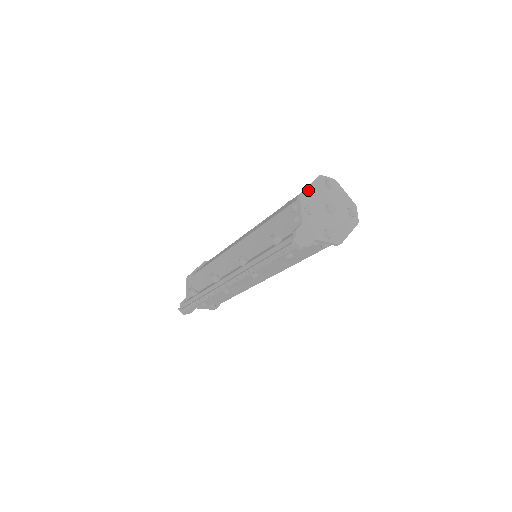
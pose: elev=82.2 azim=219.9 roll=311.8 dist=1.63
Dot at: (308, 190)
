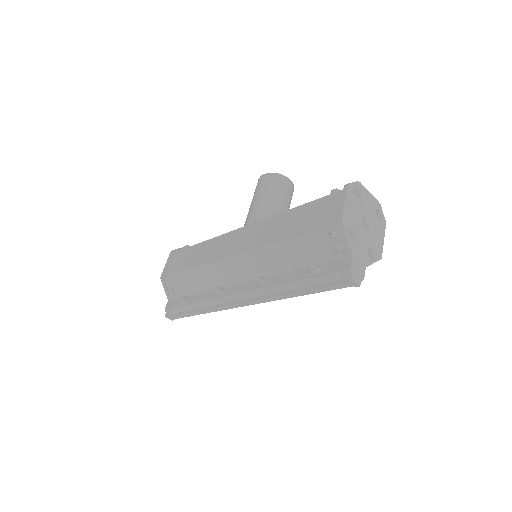
Dot at: (345, 211)
